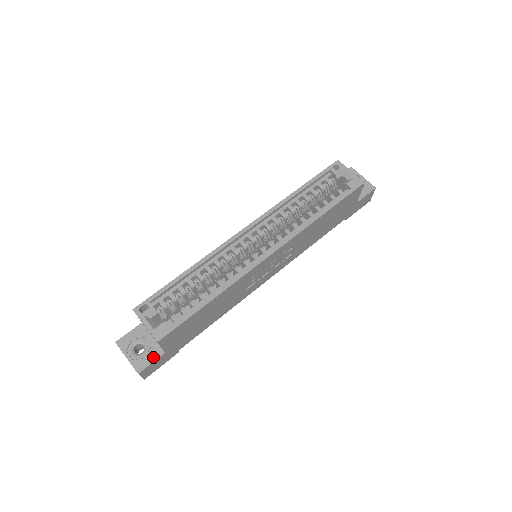
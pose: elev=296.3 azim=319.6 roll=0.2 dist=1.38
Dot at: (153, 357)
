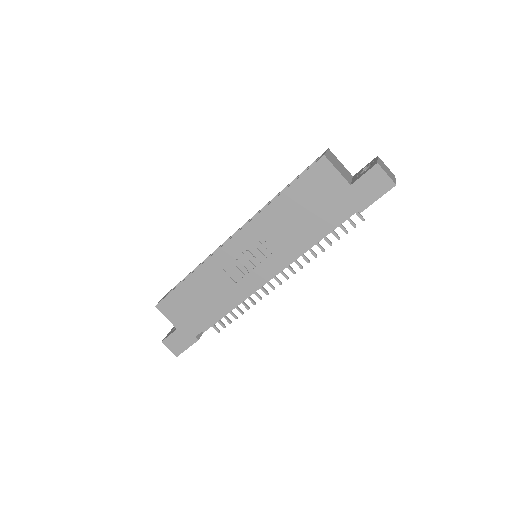
Dot at: (173, 332)
